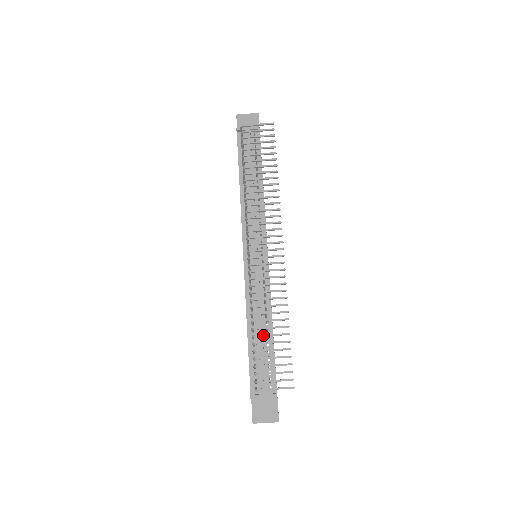
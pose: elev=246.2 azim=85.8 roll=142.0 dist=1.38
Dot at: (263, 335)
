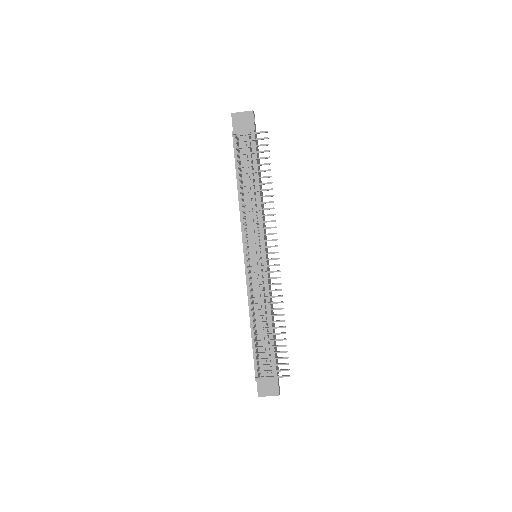
Dot at: (263, 334)
